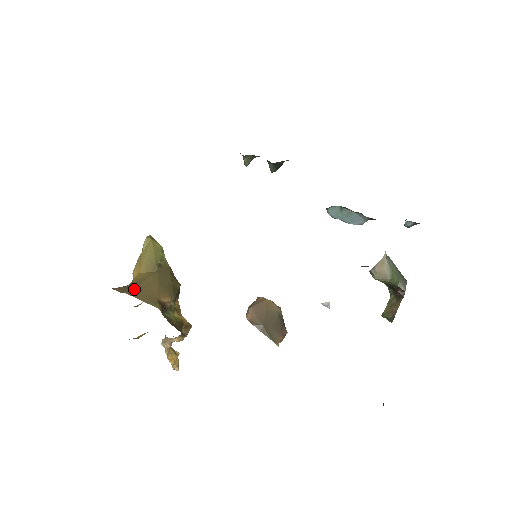
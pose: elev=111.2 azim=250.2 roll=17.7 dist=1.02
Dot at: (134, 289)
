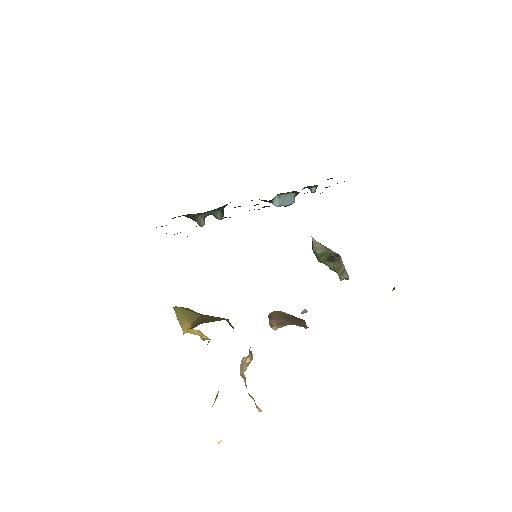
Dot at: (201, 322)
